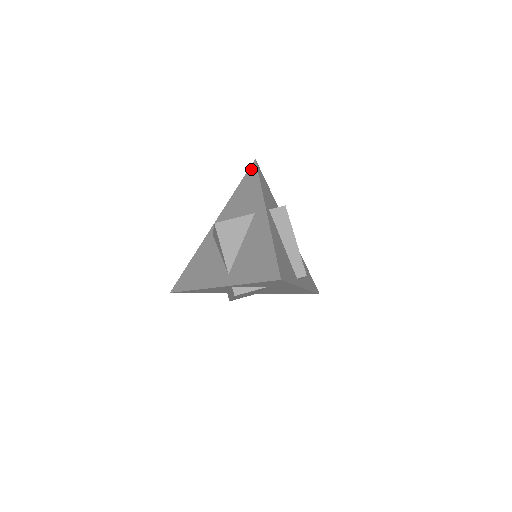
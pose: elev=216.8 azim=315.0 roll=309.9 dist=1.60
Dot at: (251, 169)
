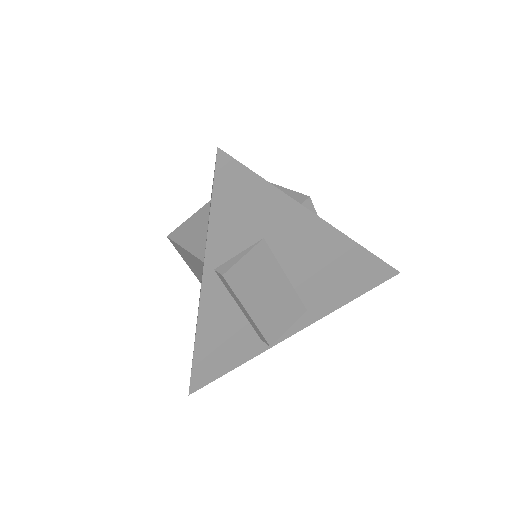
Dot at: occluded
